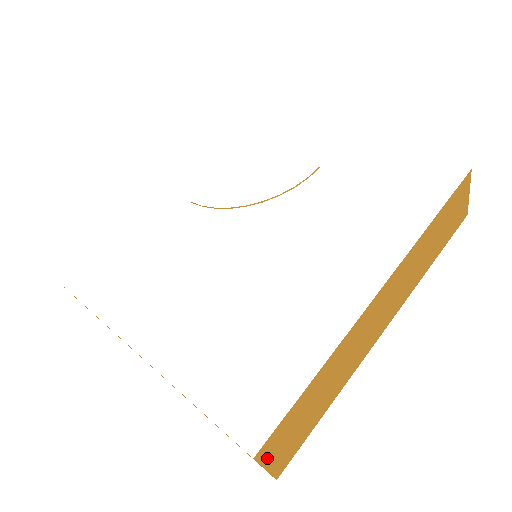
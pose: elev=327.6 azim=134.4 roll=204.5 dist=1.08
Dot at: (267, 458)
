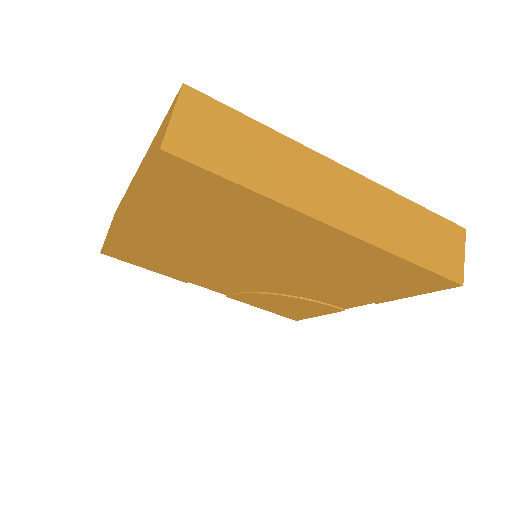
Dot at: (184, 107)
